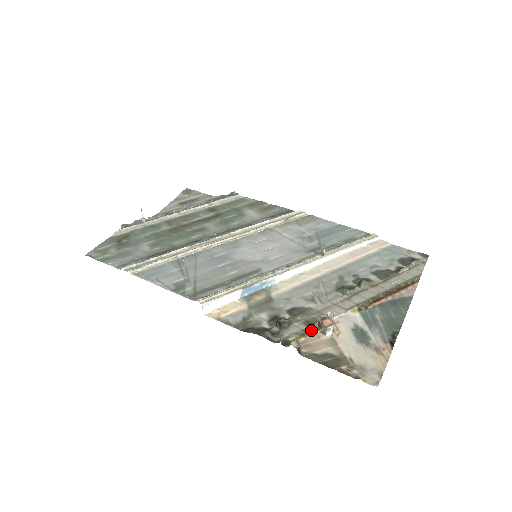
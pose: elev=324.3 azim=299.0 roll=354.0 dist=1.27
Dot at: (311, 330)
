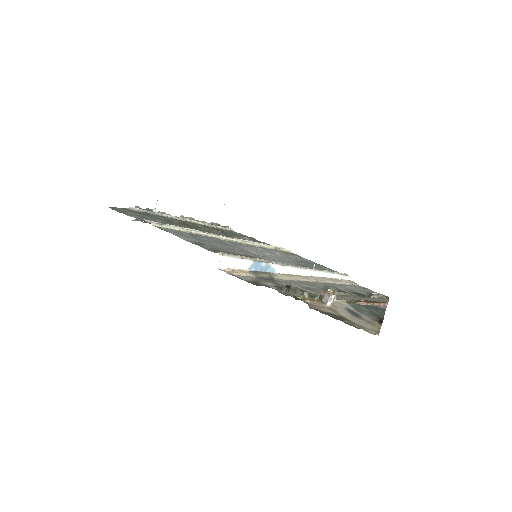
Dot at: (314, 299)
